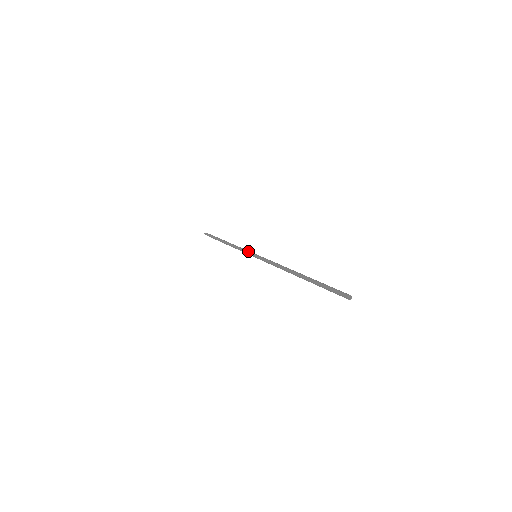
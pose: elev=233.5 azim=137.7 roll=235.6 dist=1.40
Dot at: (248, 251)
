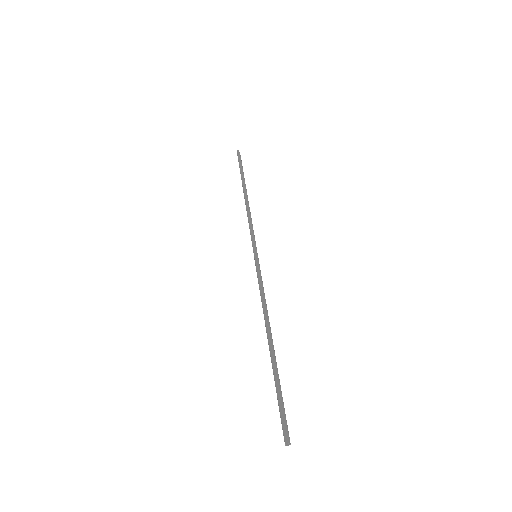
Dot at: (253, 240)
